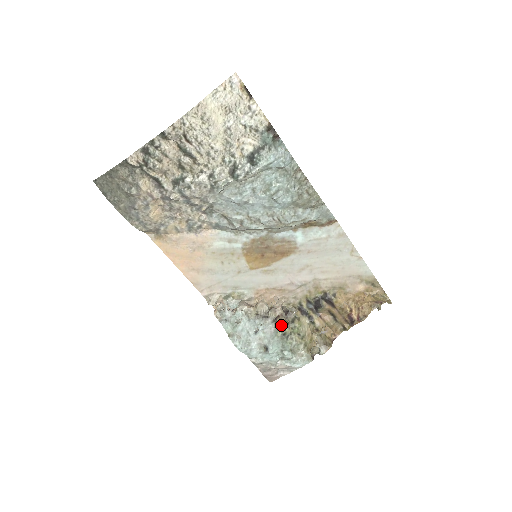
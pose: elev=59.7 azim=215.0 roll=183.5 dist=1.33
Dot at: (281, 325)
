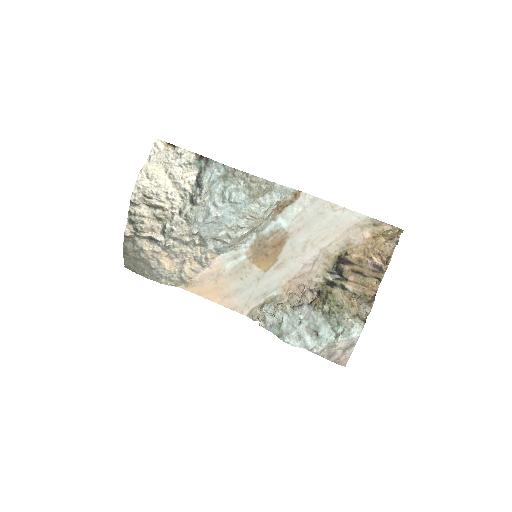
Dot at: (317, 306)
